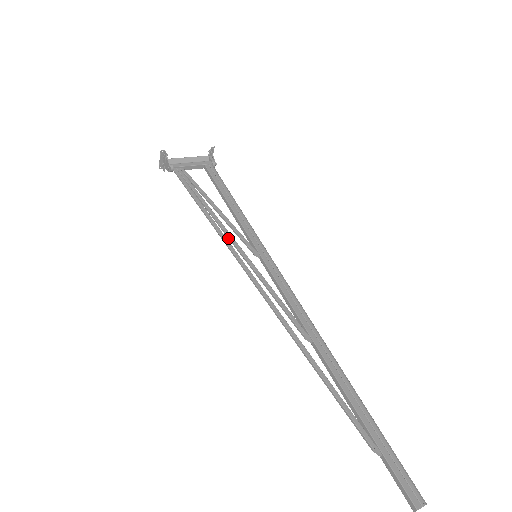
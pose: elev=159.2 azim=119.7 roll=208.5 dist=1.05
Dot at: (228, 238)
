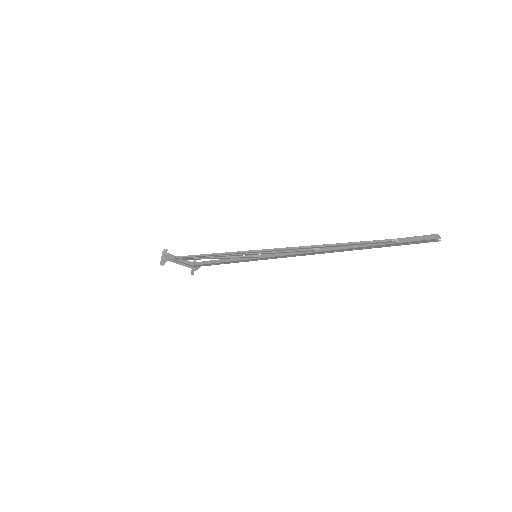
Dot at: (232, 255)
